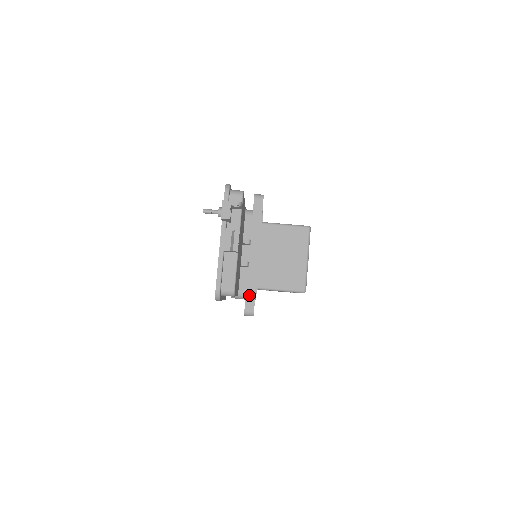
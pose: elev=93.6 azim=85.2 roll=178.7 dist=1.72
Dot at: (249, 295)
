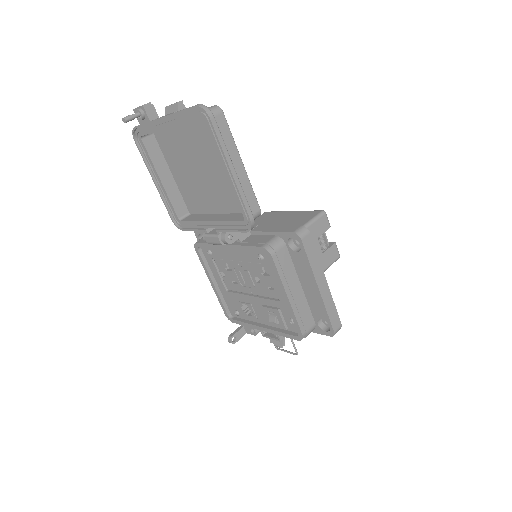
Dot at: (279, 230)
